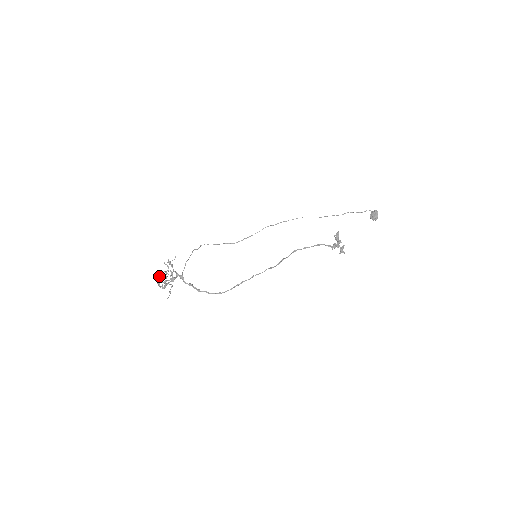
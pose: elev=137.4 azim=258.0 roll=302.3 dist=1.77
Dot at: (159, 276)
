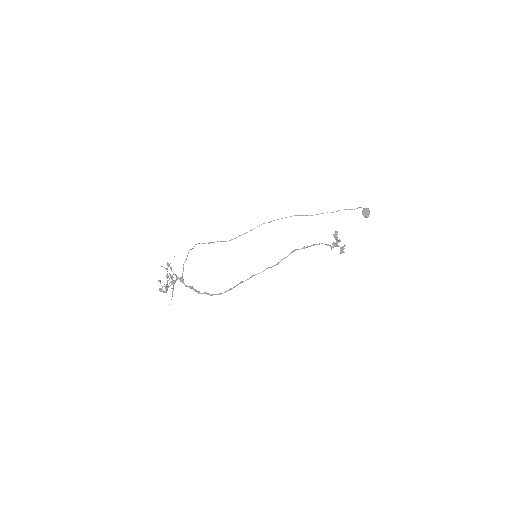
Dot at: (160, 280)
